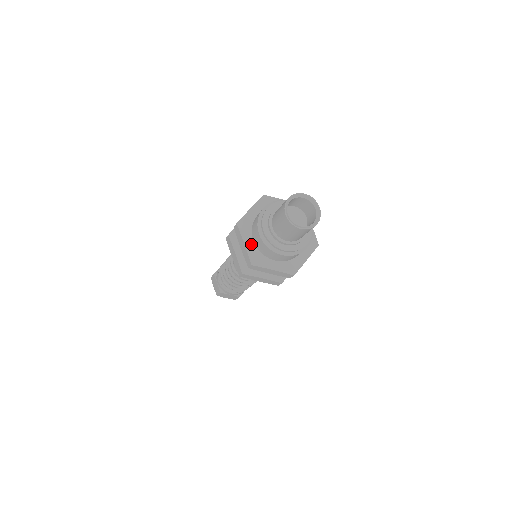
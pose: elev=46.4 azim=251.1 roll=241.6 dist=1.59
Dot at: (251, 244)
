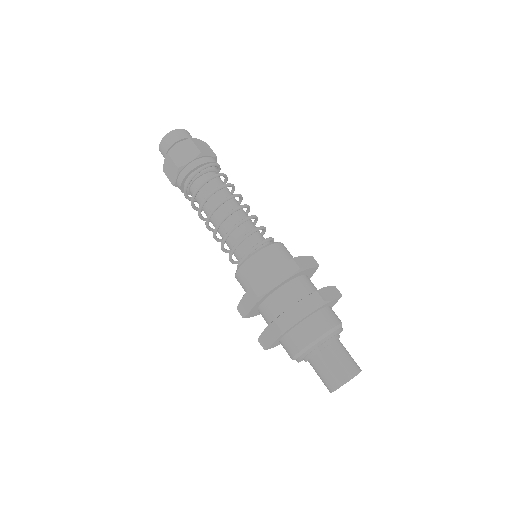
Dot at: (278, 340)
